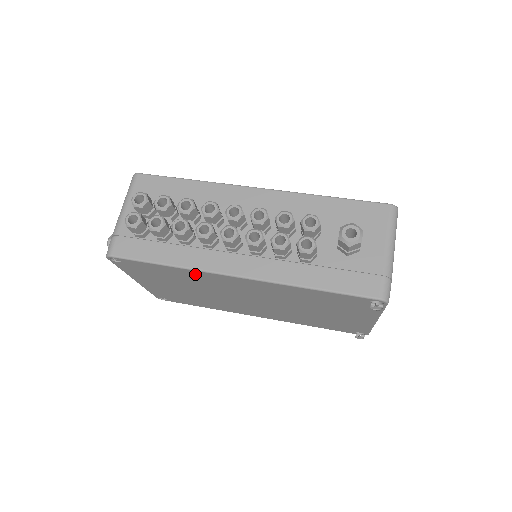
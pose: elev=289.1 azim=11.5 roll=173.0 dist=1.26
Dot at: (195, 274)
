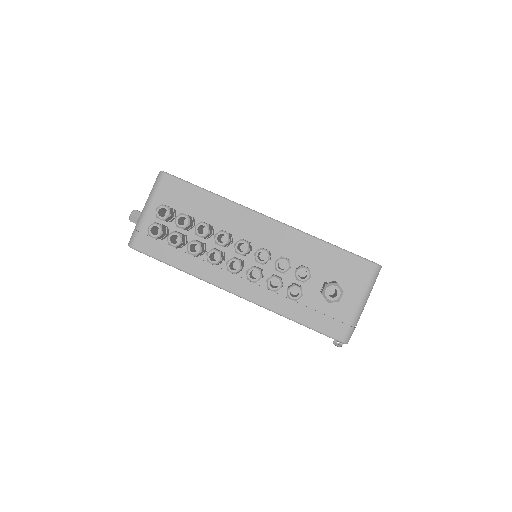
Dot at: occluded
